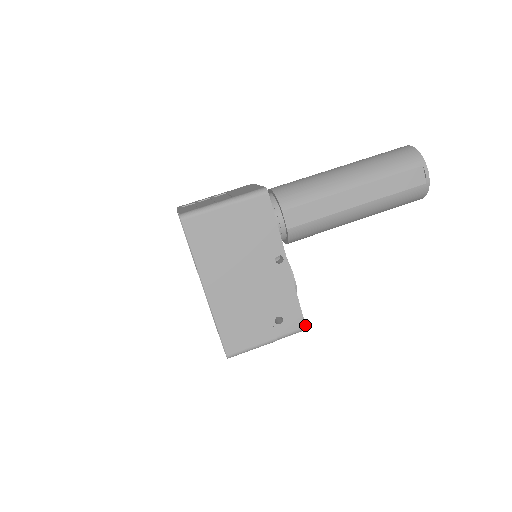
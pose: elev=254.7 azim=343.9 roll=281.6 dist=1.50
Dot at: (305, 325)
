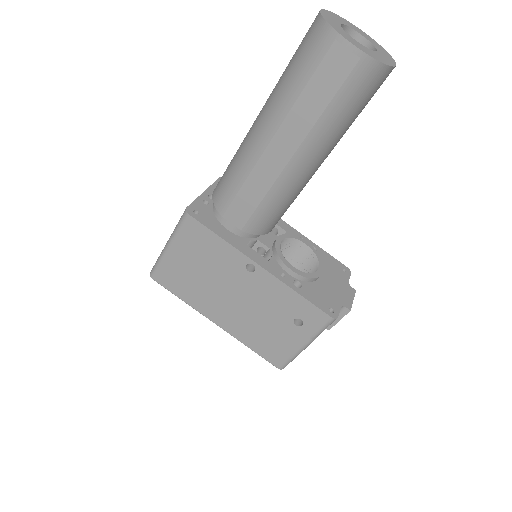
Dot at: (329, 316)
